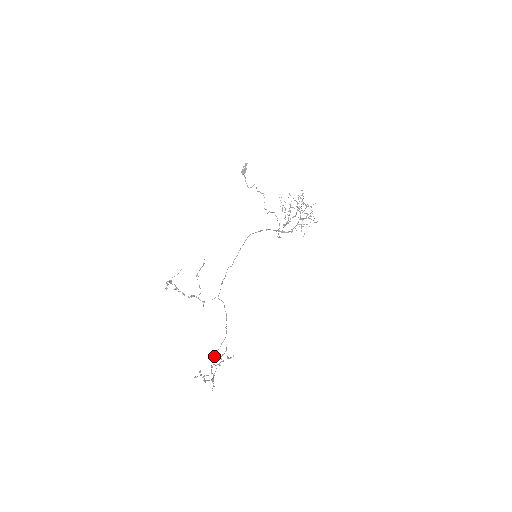
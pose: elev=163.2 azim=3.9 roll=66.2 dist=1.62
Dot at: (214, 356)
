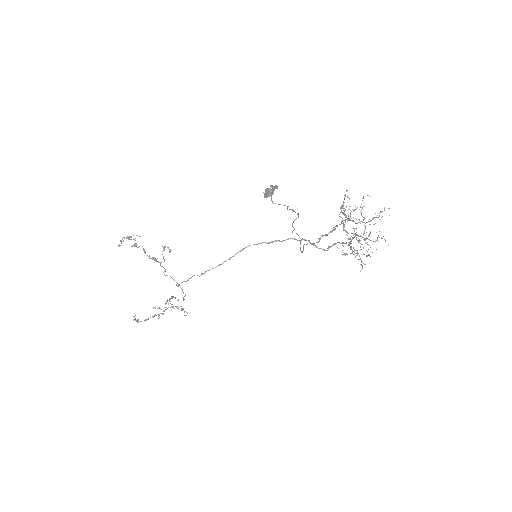
Dot at: (171, 298)
